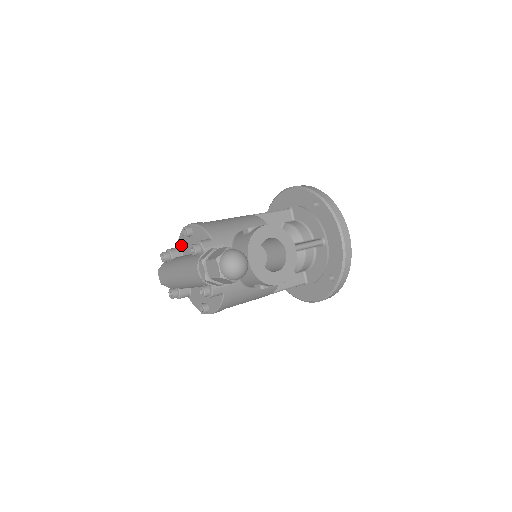
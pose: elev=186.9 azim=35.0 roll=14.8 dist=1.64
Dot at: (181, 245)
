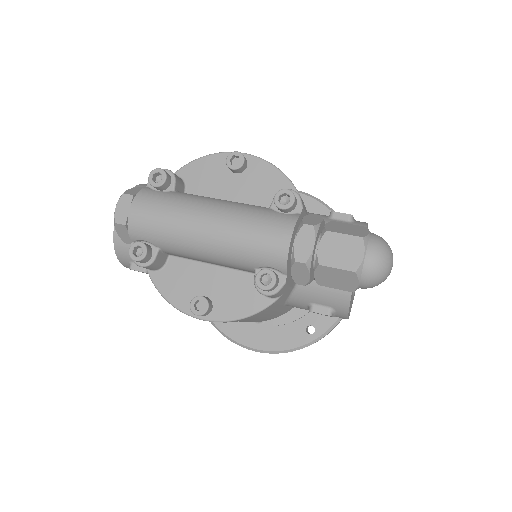
Dot at: (191, 176)
